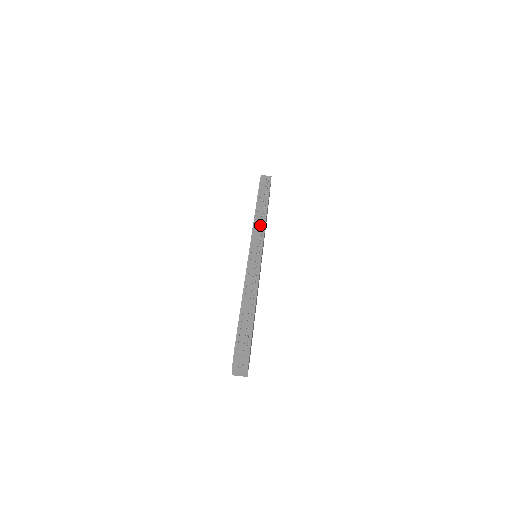
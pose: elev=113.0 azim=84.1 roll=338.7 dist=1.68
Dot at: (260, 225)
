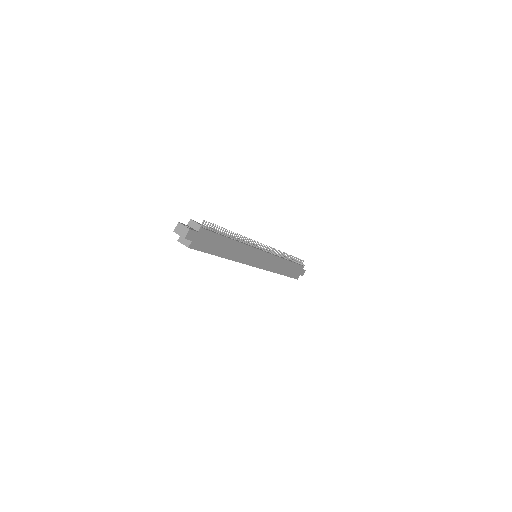
Dot at: (275, 254)
